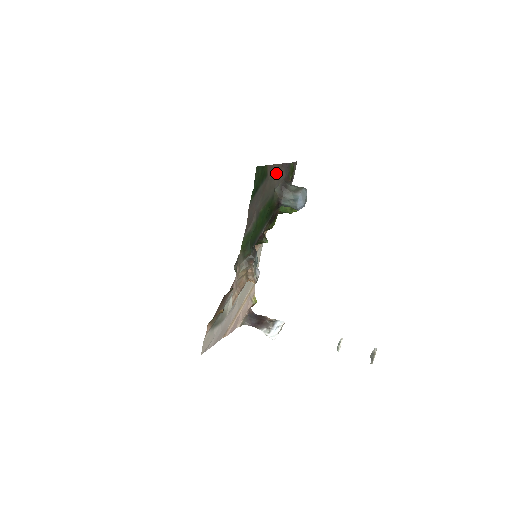
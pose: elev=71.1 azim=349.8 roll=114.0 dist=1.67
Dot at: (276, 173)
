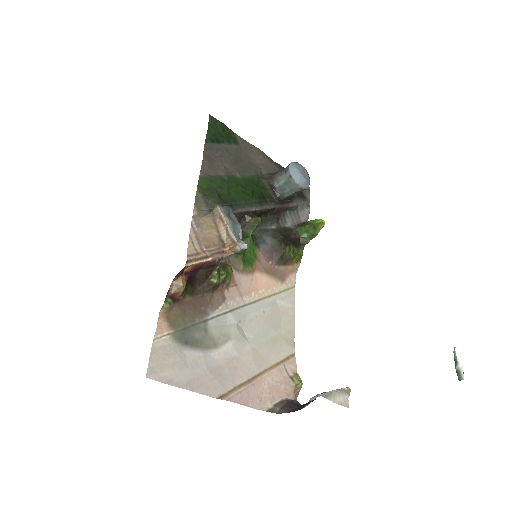
Dot at: (258, 156)
